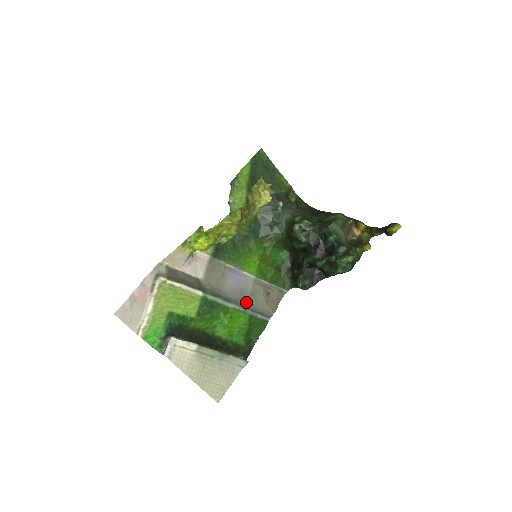
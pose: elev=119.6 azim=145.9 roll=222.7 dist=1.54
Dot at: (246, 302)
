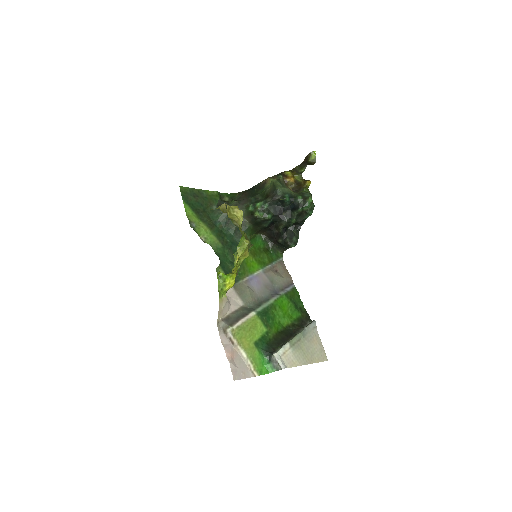
Dot at: (274, 290)
